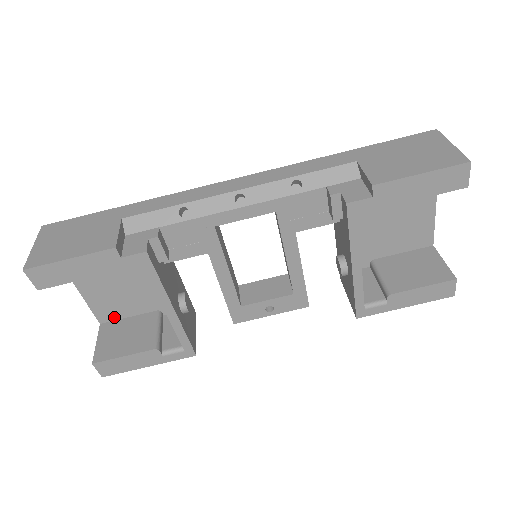
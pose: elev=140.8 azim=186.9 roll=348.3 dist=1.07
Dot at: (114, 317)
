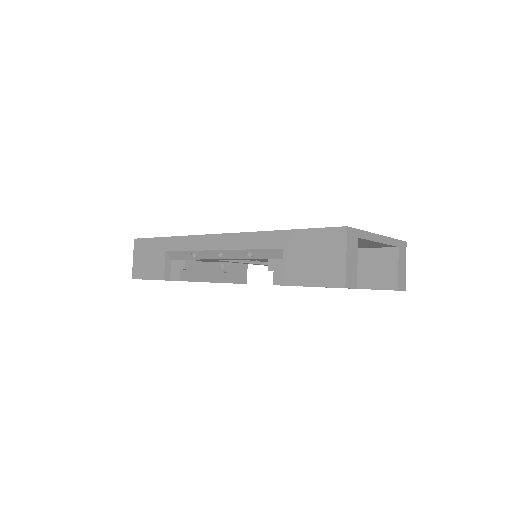
Dot at: occluded
